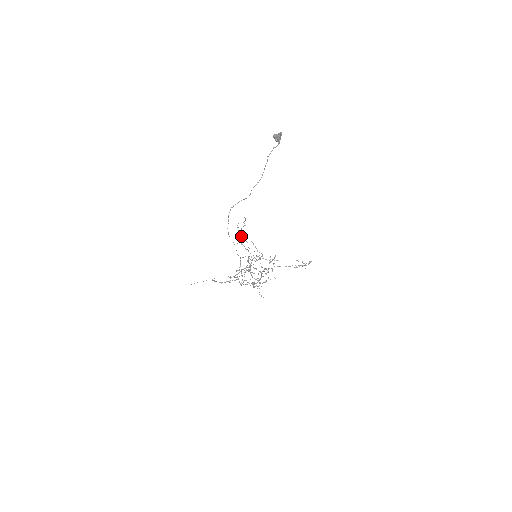
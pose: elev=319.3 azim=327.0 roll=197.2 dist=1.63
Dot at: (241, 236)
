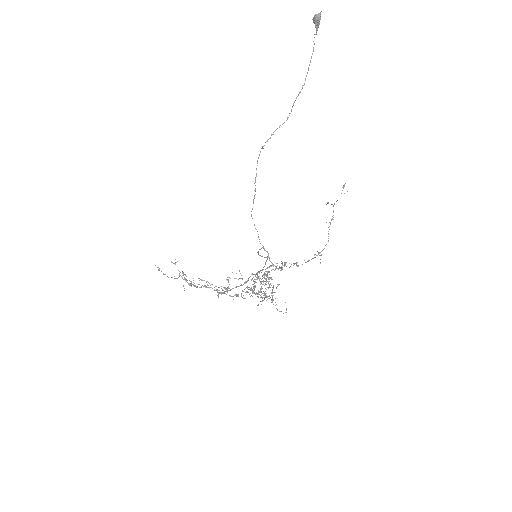
Dot at: (181, 276)
